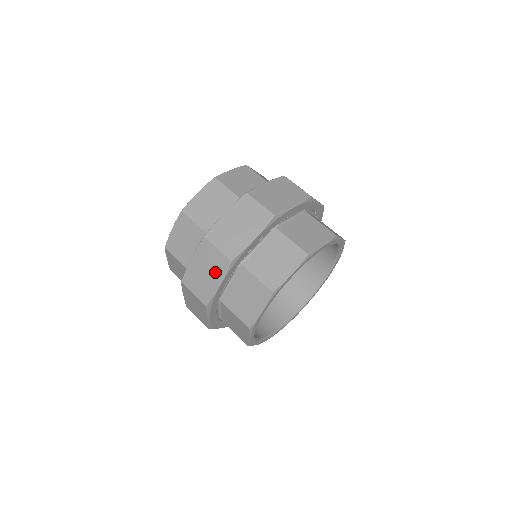
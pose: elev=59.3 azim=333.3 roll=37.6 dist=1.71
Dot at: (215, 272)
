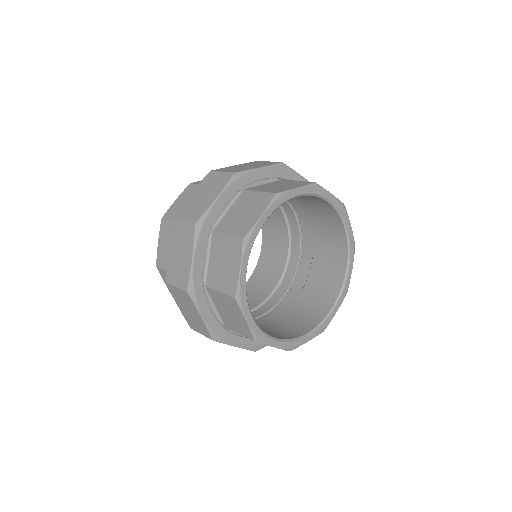
Dot at: (186, 247)
